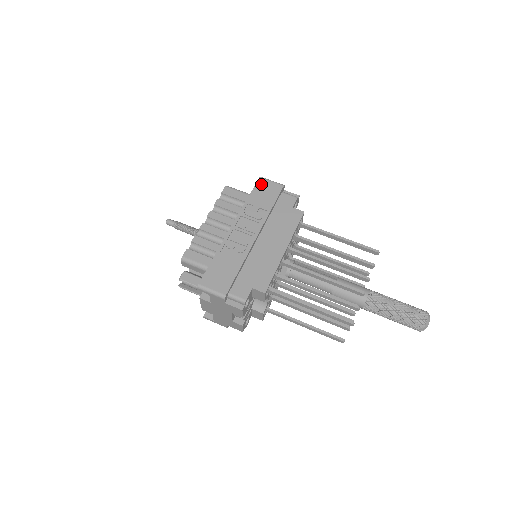
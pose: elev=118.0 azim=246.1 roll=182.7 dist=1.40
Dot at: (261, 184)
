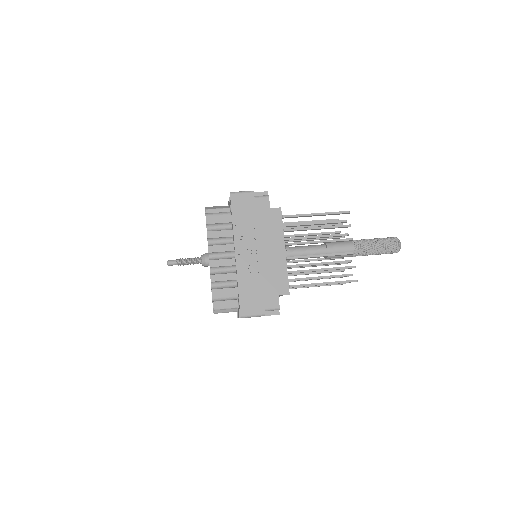
Dot at: (235, 200)
